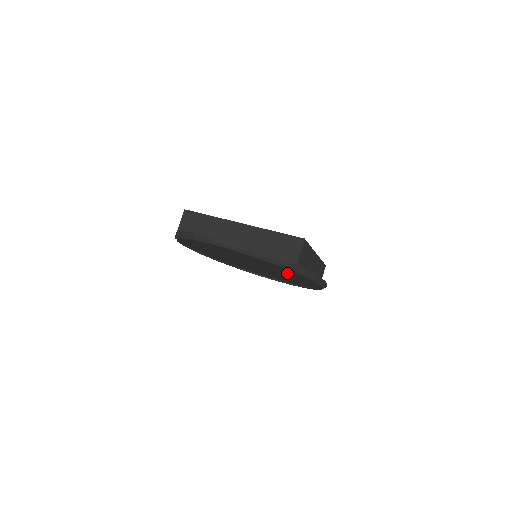
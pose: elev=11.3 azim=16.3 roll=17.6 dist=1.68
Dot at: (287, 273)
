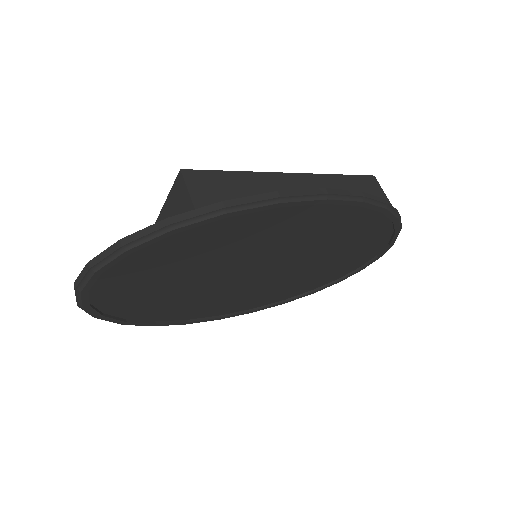
Dot at: (273, 234)
